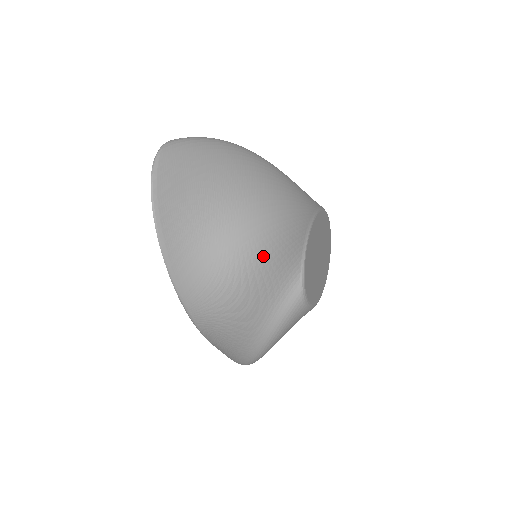
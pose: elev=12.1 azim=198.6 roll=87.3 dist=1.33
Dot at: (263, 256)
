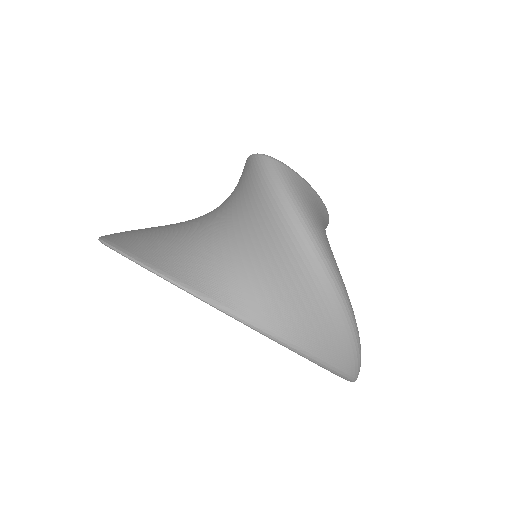
Dot at: (233, 201)
